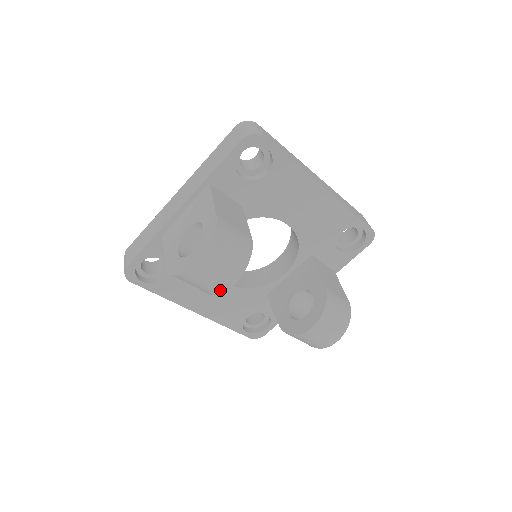
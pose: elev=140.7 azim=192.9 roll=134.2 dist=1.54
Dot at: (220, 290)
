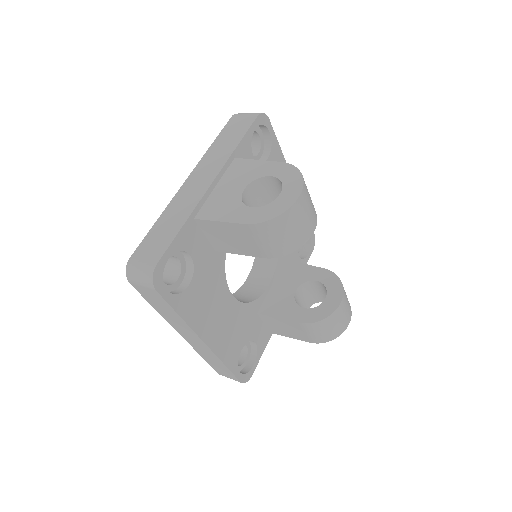
Dot at: (305, 238)
